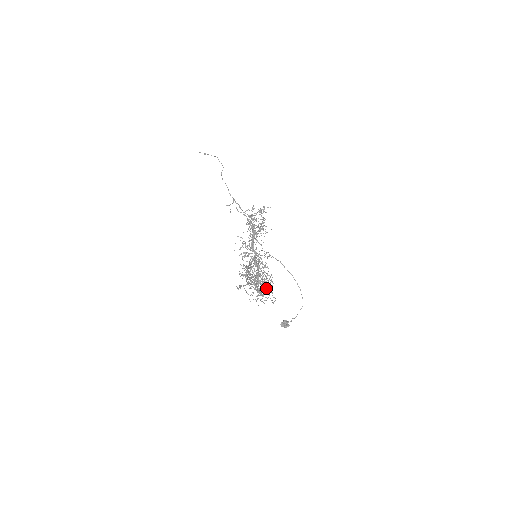
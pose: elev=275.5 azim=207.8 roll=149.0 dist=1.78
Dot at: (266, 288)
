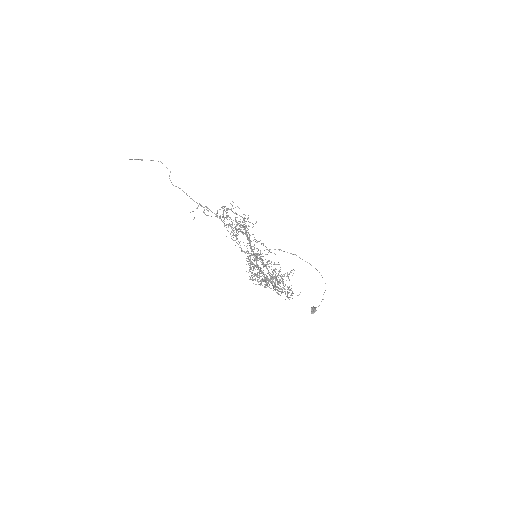
Dot at: occluded
